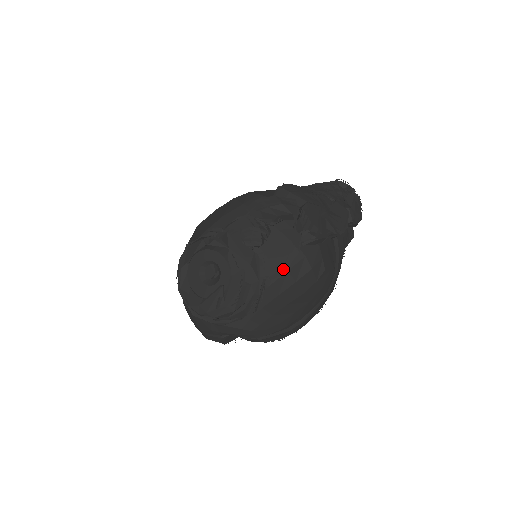
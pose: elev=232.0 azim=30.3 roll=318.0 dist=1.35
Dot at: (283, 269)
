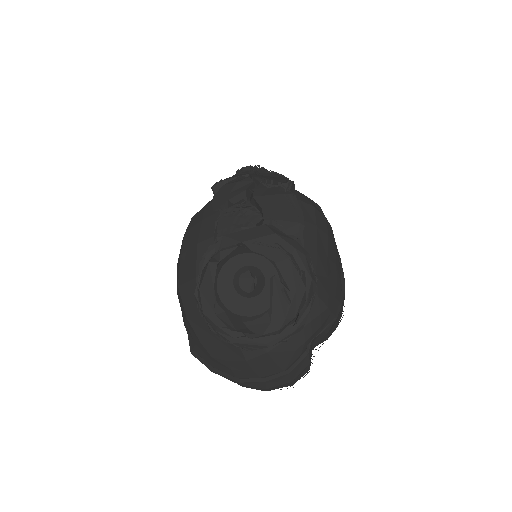
Dot at: (301, 217)
